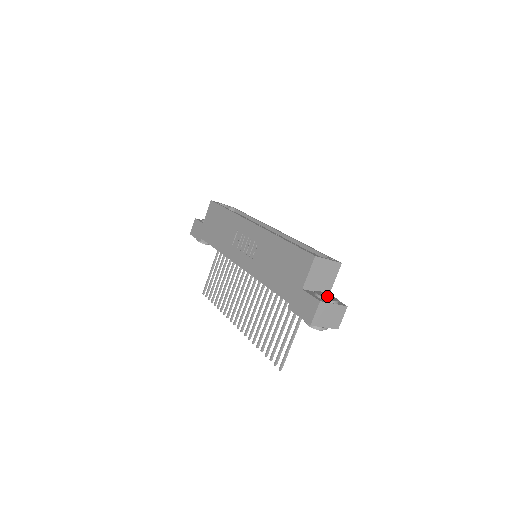
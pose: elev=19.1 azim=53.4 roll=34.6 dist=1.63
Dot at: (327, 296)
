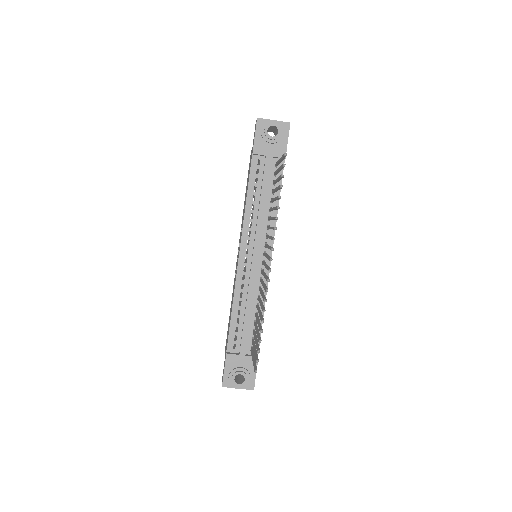
Dot at: occluded
